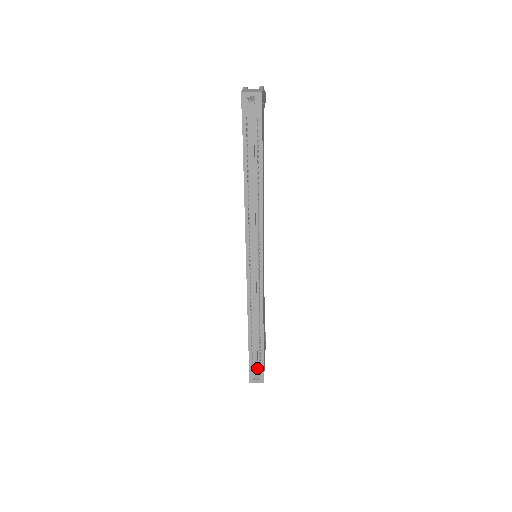
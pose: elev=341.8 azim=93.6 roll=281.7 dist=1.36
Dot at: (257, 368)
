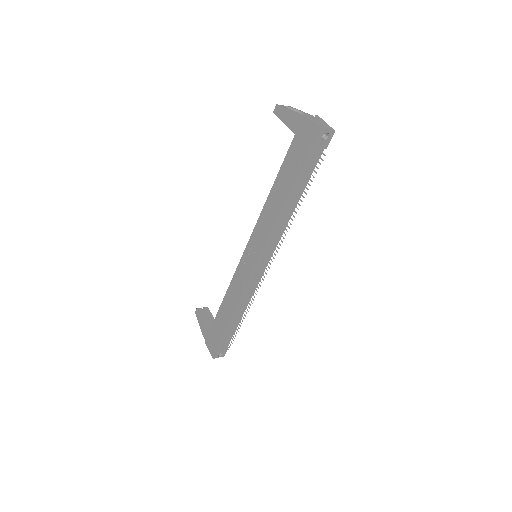
Dot at: (225, 346)
